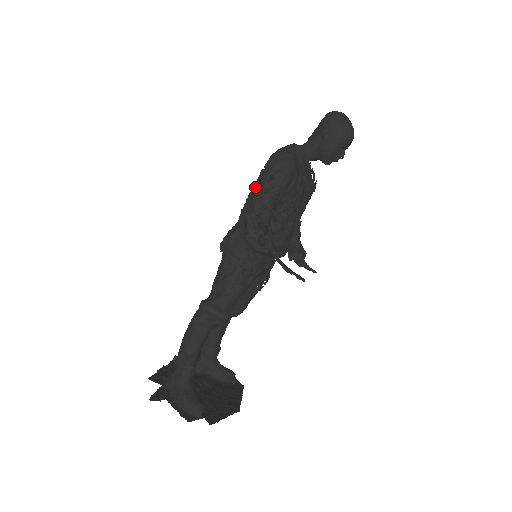
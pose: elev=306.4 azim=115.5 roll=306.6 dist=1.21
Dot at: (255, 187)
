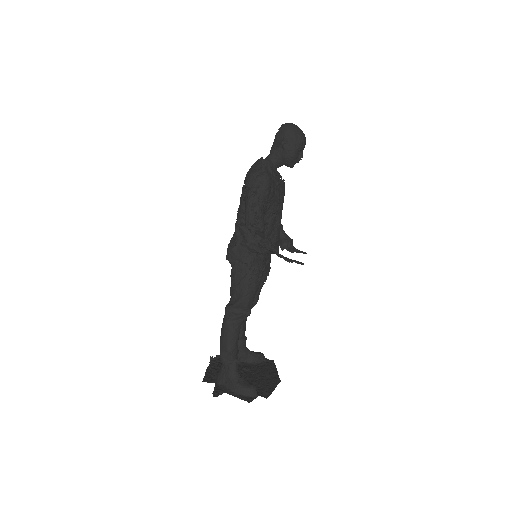
Dot at: (242, 204)
